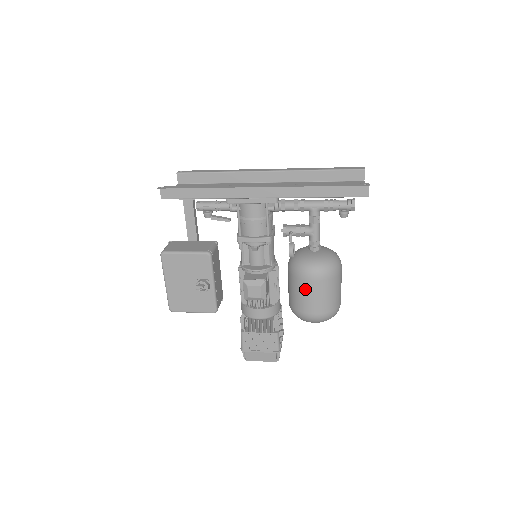
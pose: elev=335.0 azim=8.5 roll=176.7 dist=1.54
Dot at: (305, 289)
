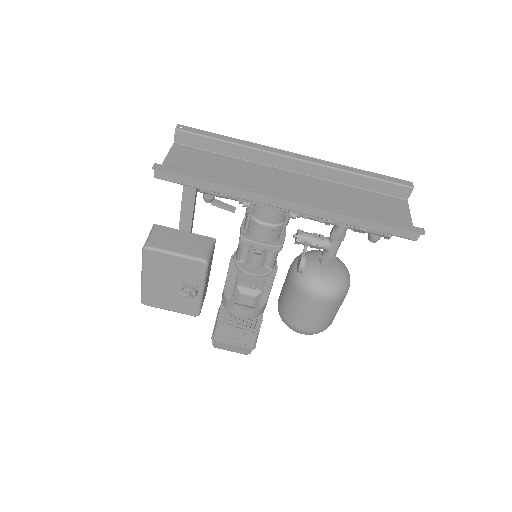
Dot at: (304, 307)
